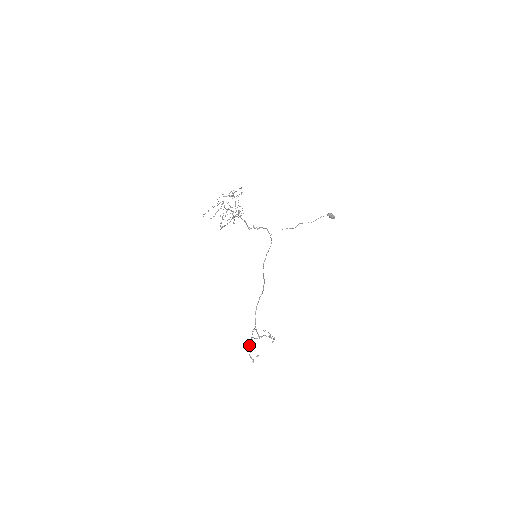
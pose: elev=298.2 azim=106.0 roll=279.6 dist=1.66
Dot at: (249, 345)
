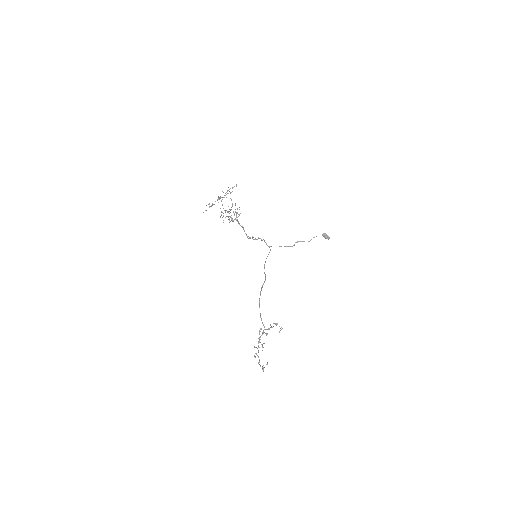
Dot at: occluded
